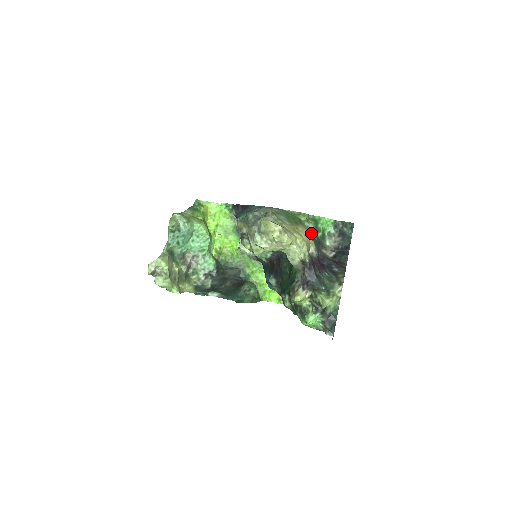
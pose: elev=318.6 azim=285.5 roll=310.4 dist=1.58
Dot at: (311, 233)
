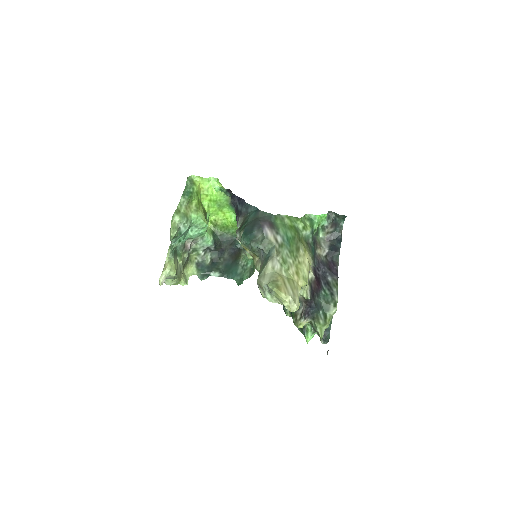
Dot at: (308, 241)
